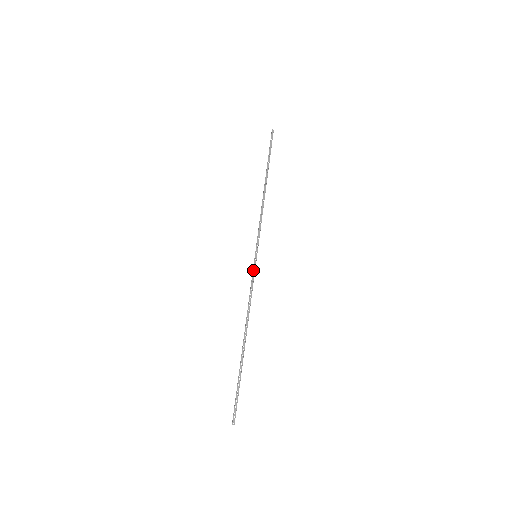
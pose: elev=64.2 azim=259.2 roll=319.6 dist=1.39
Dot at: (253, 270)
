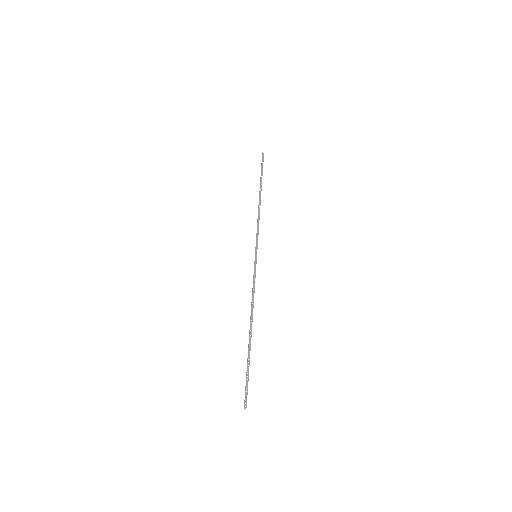
Dot at: (254, 268)
